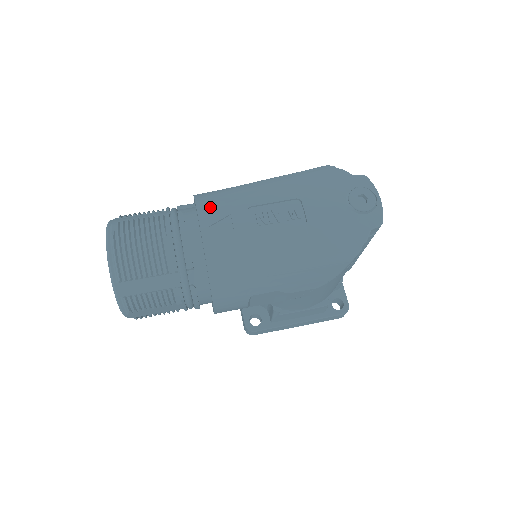
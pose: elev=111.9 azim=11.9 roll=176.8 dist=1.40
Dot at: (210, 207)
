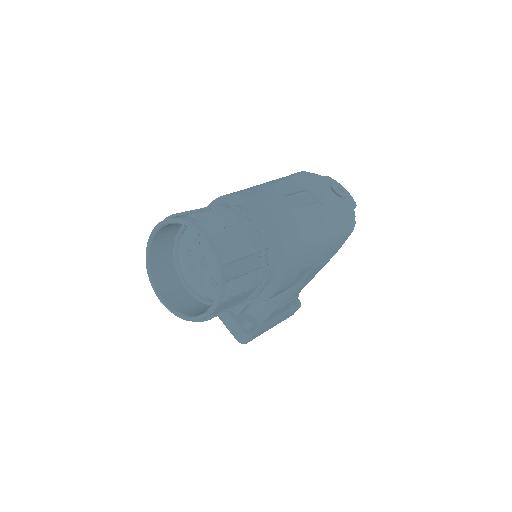
Dot at: (259, 197)
